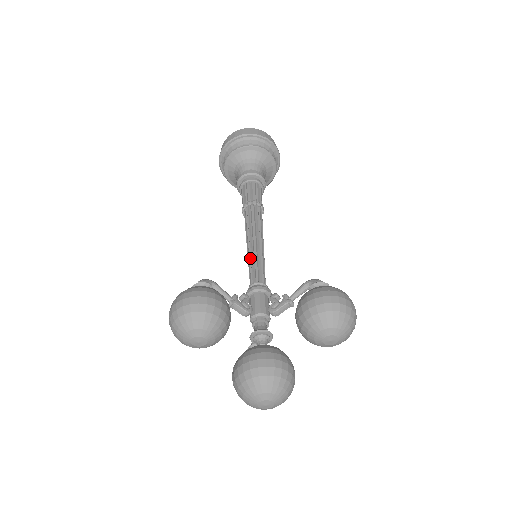
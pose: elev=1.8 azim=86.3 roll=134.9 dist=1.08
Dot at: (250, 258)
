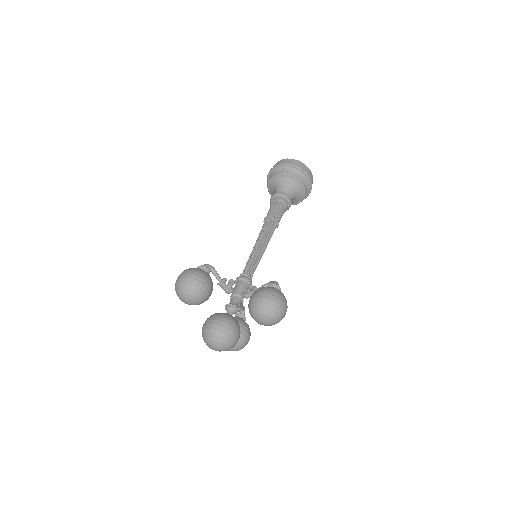
Dot at: (250, 257)
